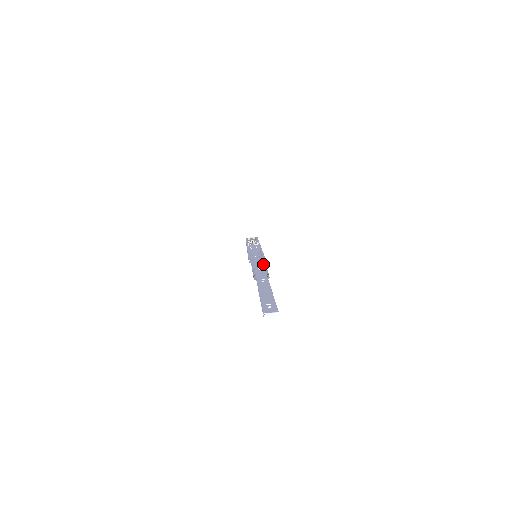
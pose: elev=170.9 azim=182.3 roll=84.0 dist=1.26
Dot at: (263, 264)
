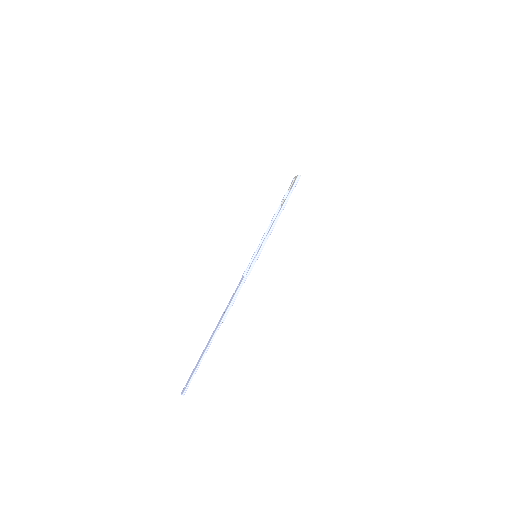
Dot at: (235, 293)
